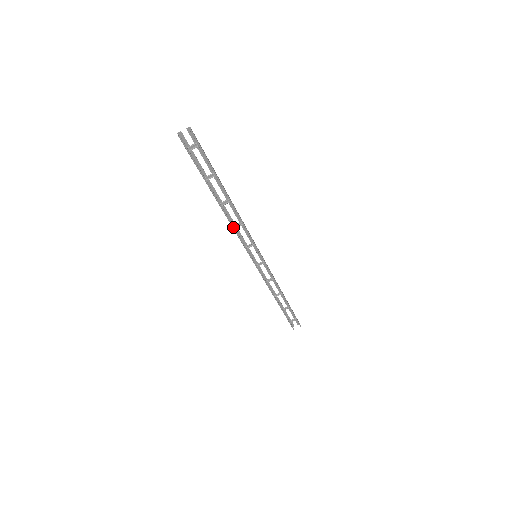
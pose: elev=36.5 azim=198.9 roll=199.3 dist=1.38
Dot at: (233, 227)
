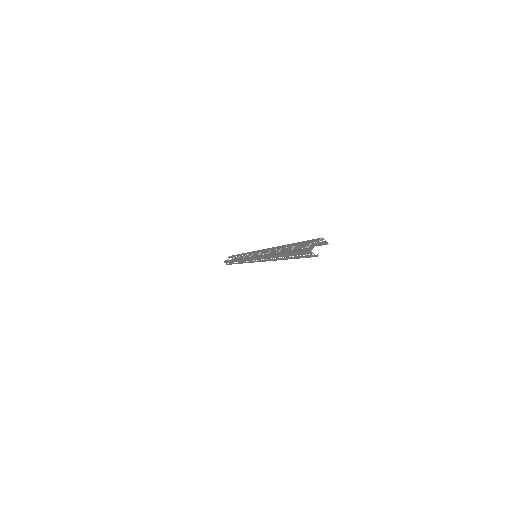
Dot at: (270, 260)
